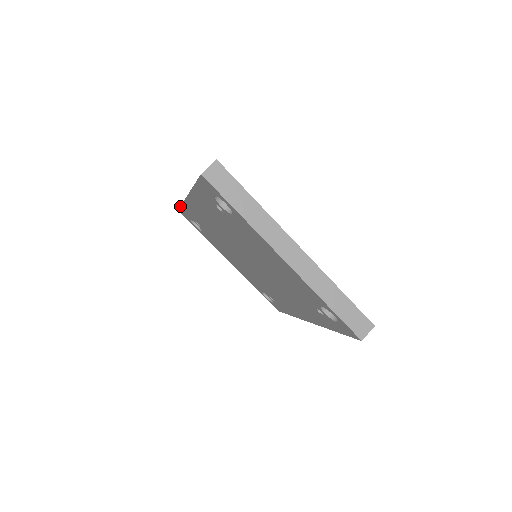
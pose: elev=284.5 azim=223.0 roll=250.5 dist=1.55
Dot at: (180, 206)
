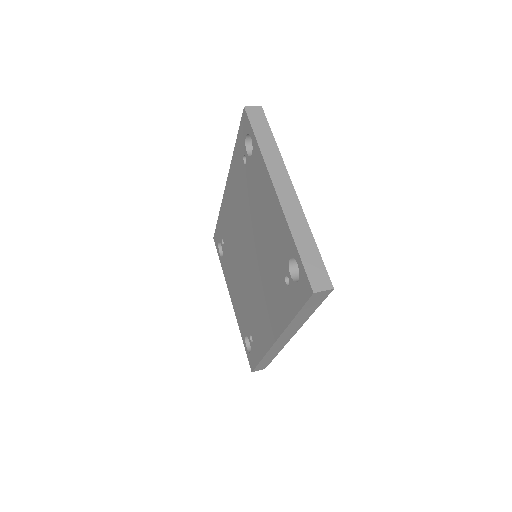
Dot at: (217, 223)
